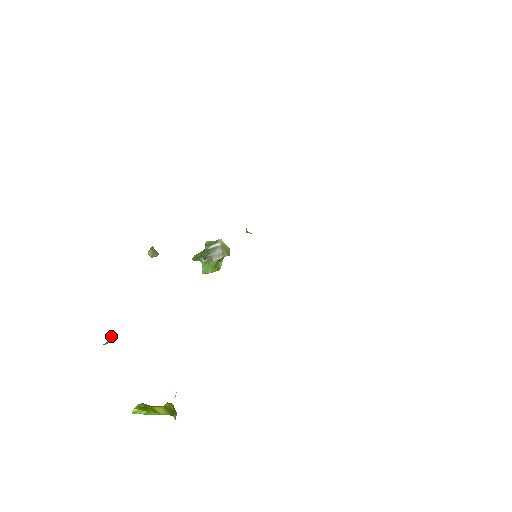
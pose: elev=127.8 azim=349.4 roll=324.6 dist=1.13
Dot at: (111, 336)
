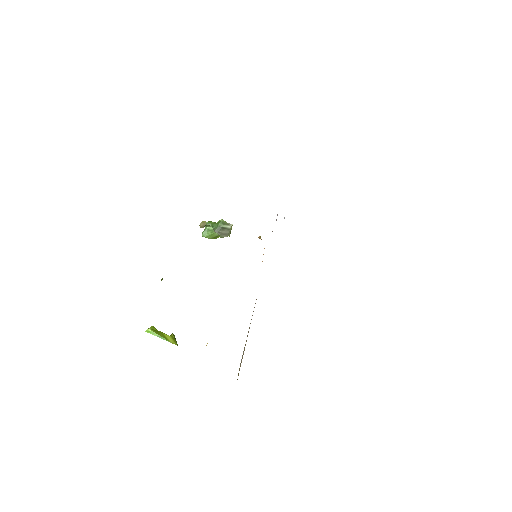
Dot at: (162, 278)
